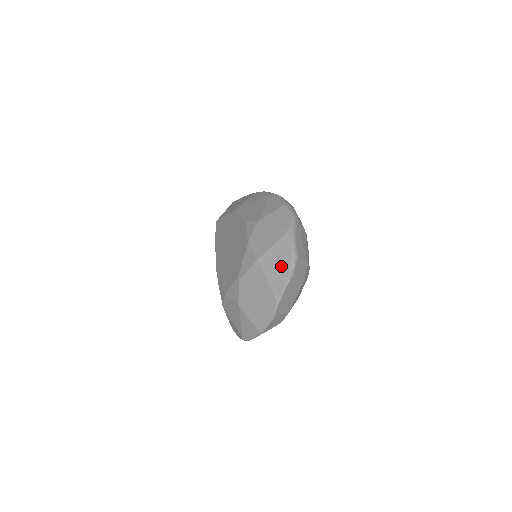
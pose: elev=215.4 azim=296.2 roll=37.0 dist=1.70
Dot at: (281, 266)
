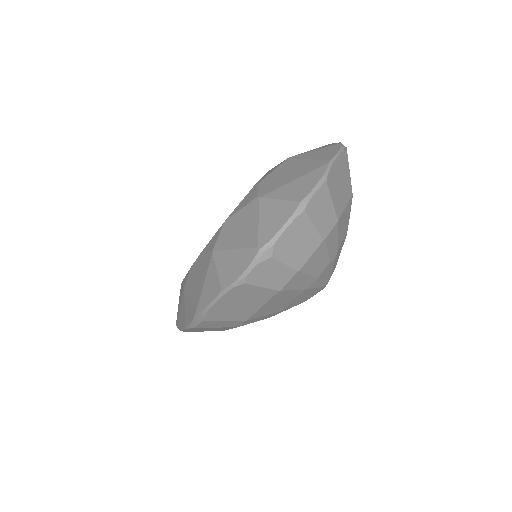
Dot at: (327, 147)
